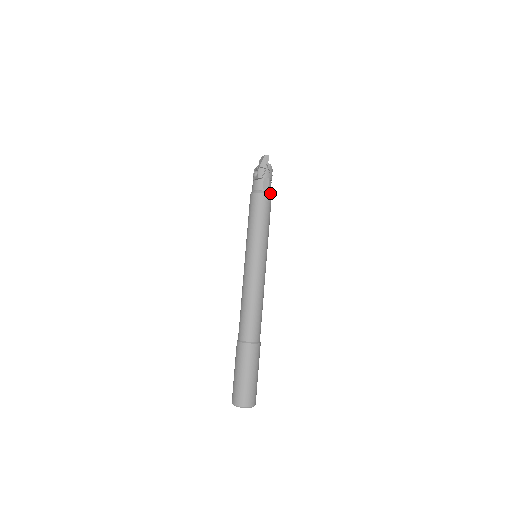
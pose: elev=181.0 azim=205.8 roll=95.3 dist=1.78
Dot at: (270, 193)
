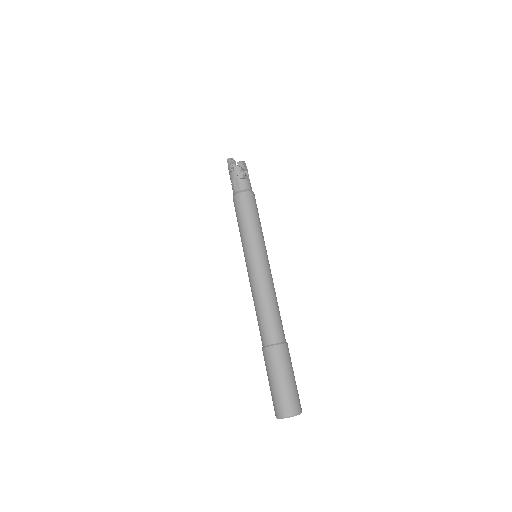
Dot at: (244, 190)
